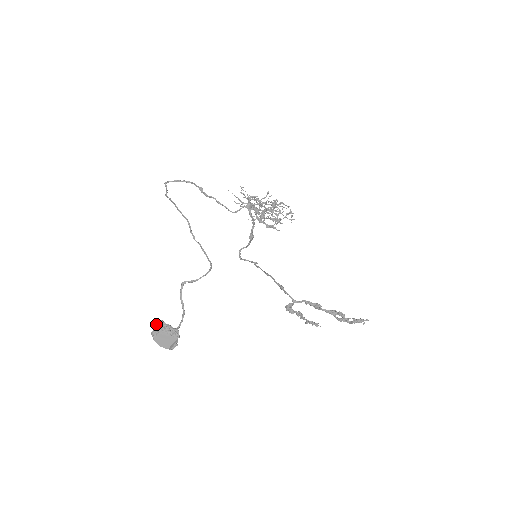
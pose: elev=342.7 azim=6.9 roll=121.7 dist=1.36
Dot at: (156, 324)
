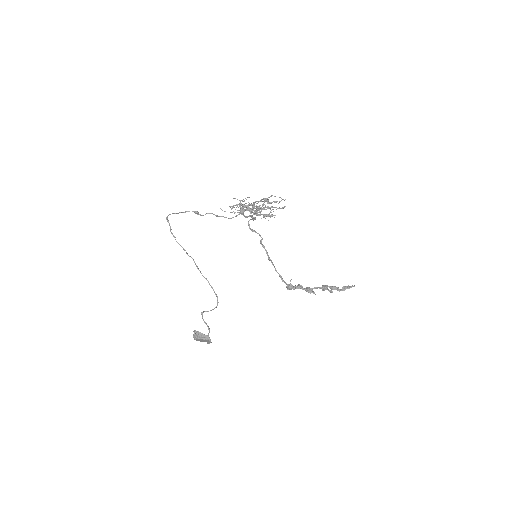
Dot at: (194, 334)
